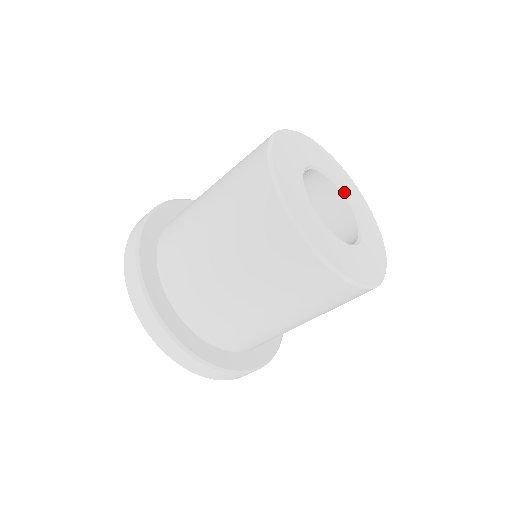
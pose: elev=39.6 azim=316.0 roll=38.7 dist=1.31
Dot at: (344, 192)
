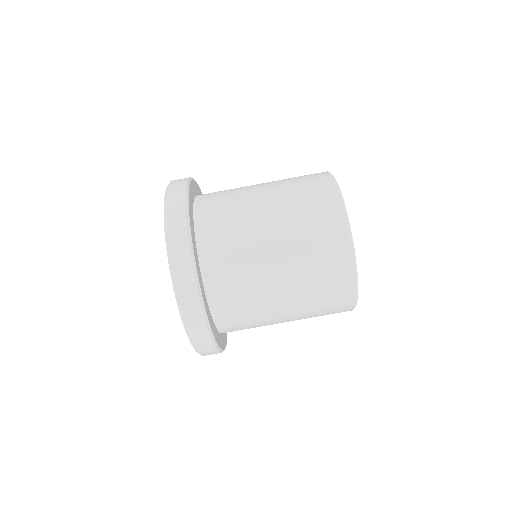
Dot at: occluded
